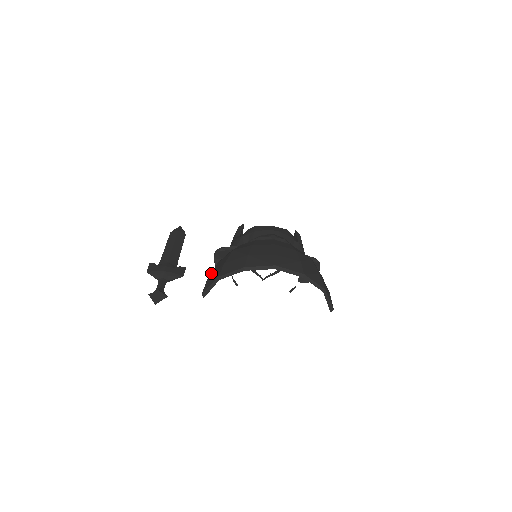
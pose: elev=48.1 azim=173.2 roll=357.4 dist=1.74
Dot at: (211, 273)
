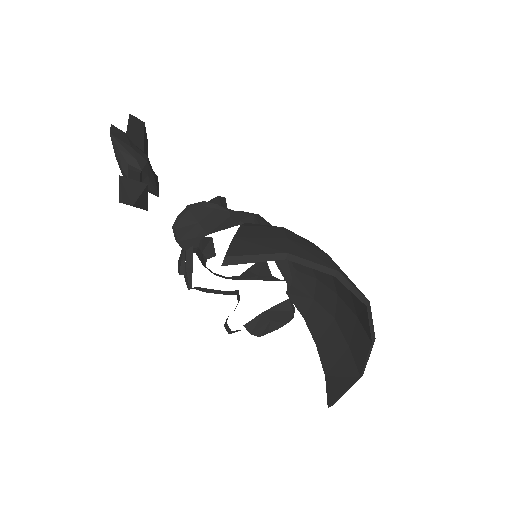
Dot at: (240, 233)
